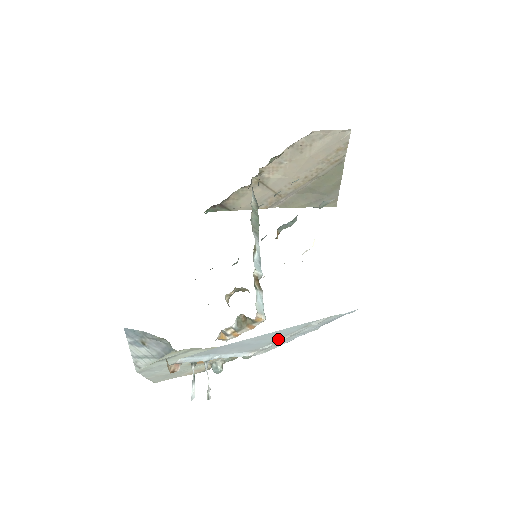
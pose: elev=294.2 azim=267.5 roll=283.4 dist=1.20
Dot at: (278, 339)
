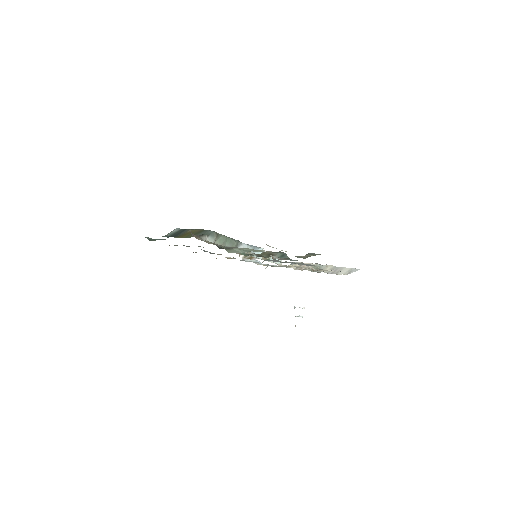
Dot at: occluded
